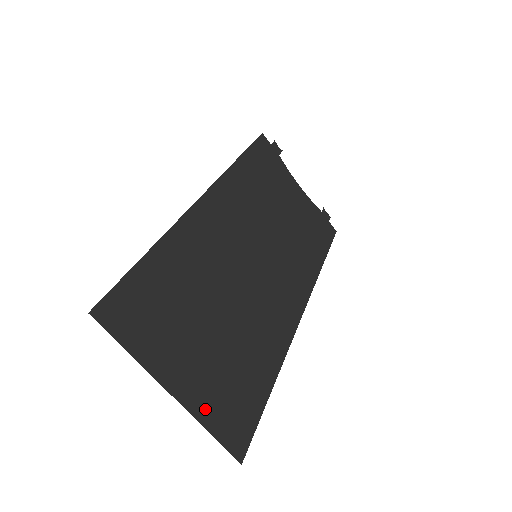
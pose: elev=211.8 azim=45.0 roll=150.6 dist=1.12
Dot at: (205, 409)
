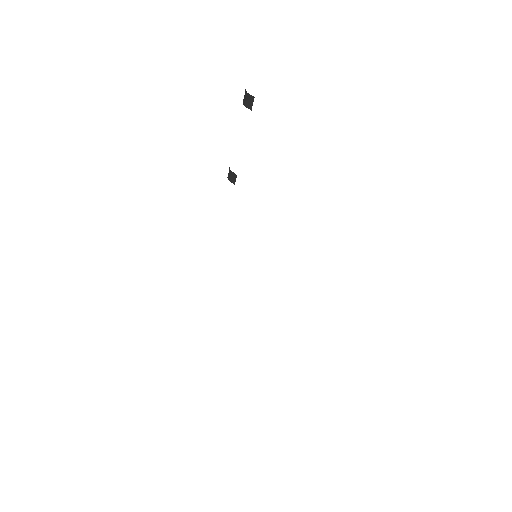
Dot at: occluded
